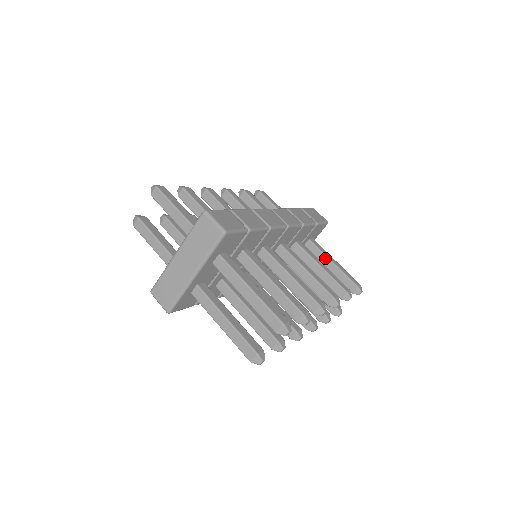
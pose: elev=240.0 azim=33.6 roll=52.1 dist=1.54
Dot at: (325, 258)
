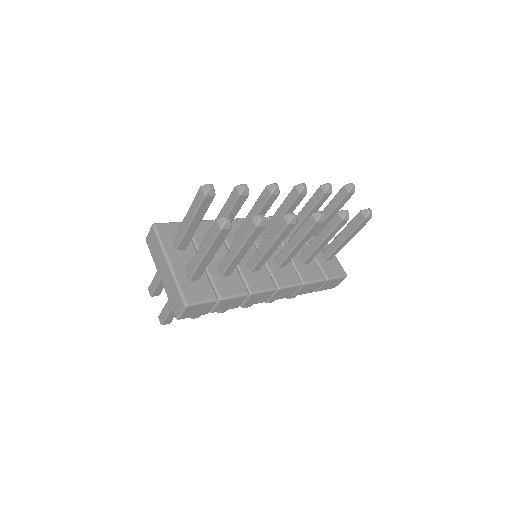
Dot at: occluded
